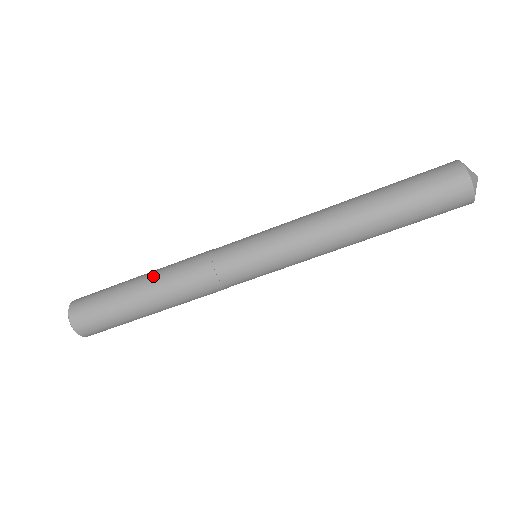
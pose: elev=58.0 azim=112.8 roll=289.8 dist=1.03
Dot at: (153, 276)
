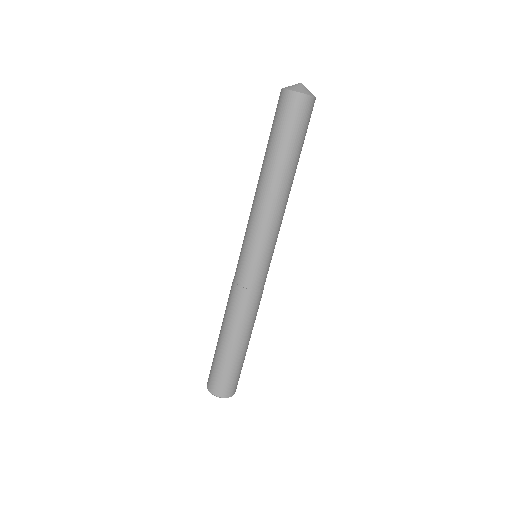
Dot at: (222, 323)
